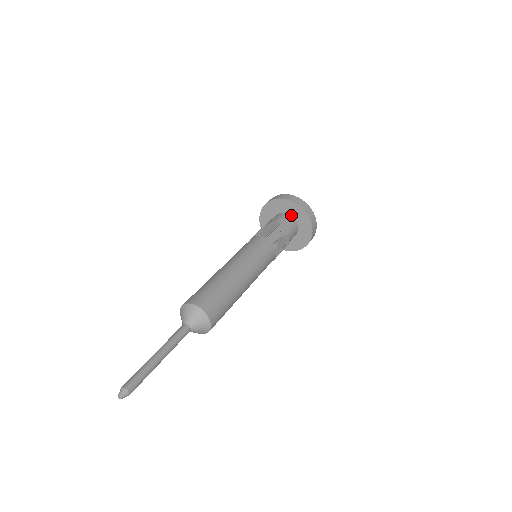
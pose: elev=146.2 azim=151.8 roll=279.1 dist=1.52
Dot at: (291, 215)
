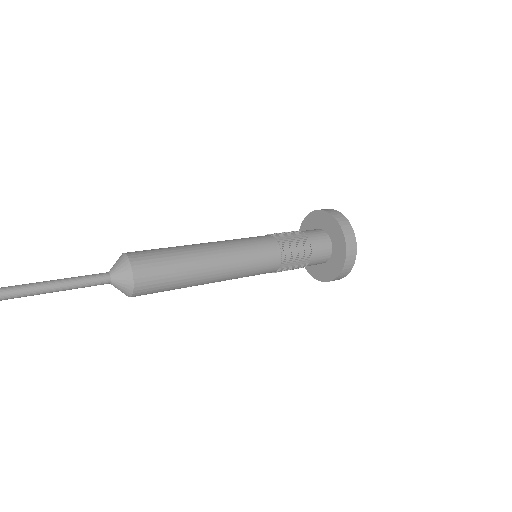
Dot at: (321, 228)
